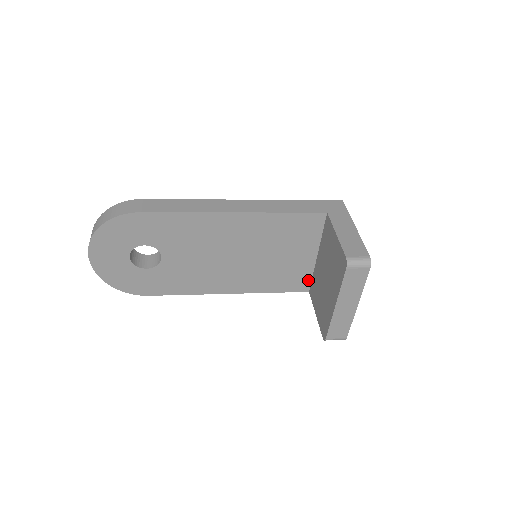
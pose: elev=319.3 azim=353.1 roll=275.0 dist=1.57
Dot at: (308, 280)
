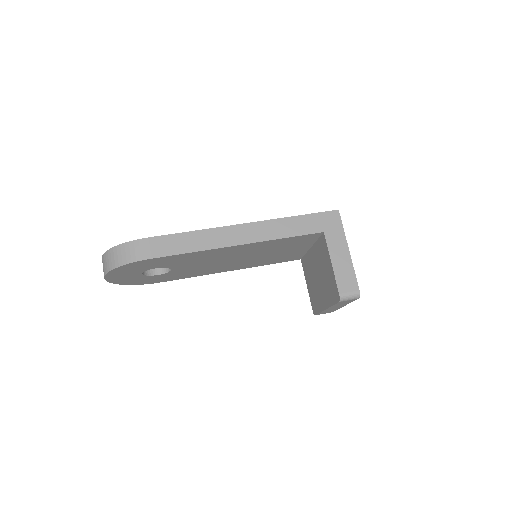
Dot at: (301, 256)
